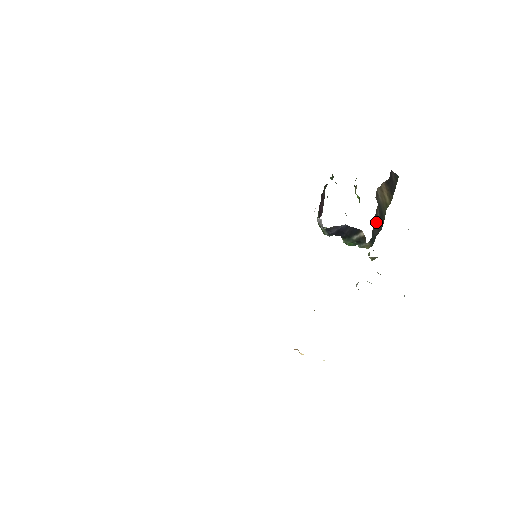
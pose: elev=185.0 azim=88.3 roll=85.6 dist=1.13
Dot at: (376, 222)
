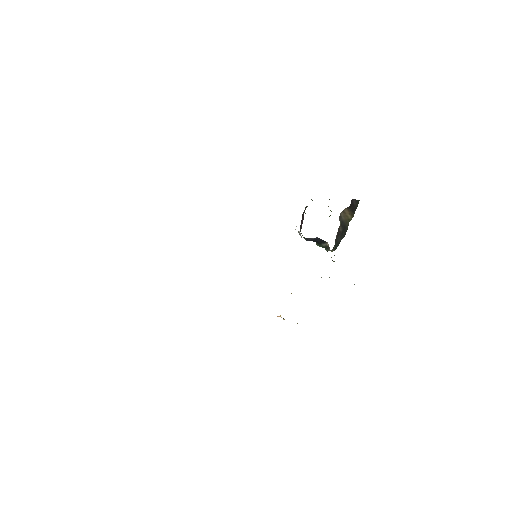
Dot at: (339, 235)
